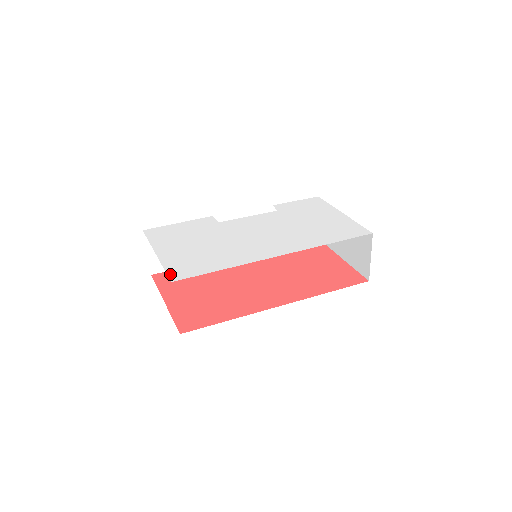
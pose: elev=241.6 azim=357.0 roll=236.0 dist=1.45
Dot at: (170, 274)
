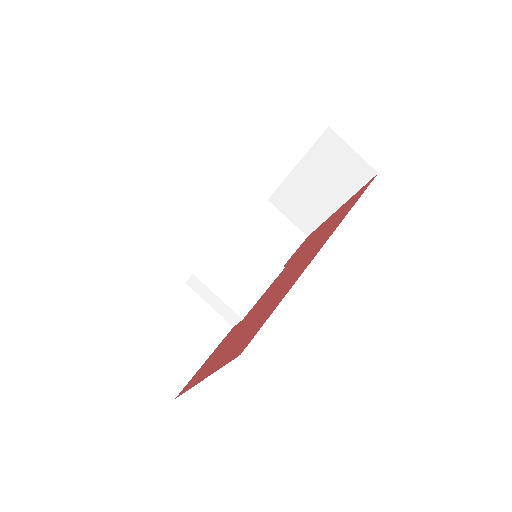
Dot at: occluded
